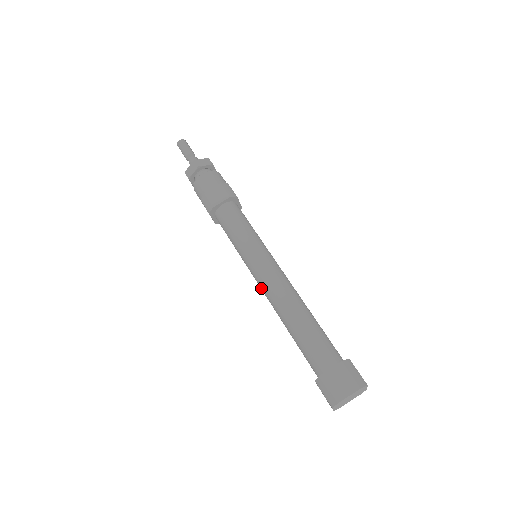
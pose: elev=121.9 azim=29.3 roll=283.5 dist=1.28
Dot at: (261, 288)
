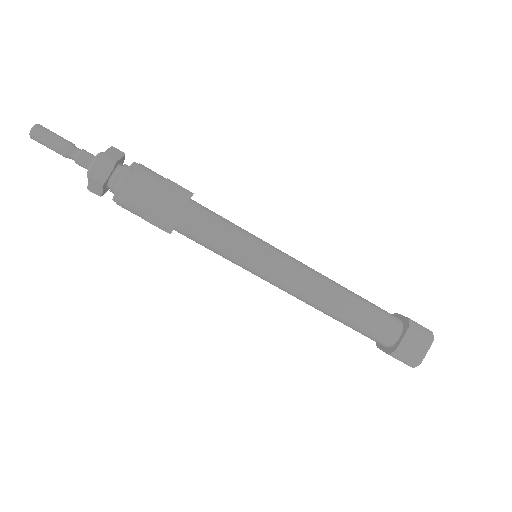
Dot at: occluded
